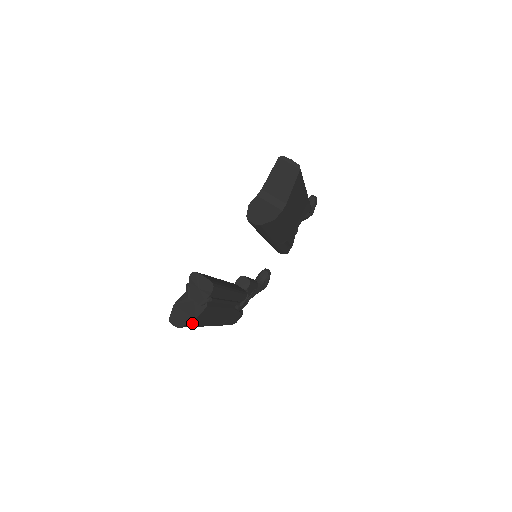
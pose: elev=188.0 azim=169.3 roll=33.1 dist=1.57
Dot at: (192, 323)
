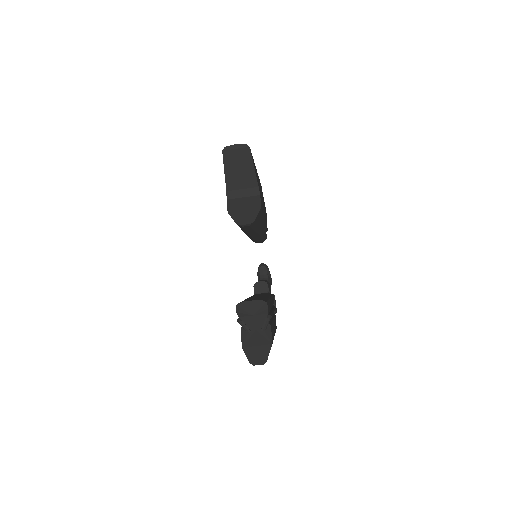
Dot at: occluded
